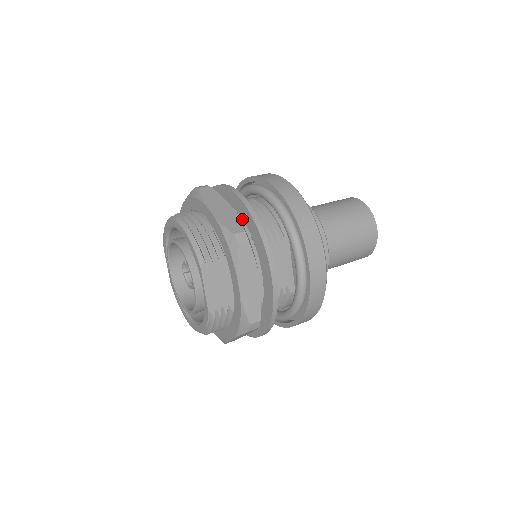
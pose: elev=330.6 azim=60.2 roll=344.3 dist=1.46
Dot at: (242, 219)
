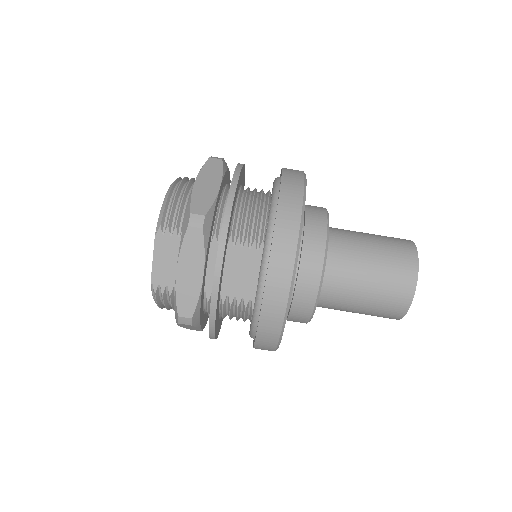
Dot at: occluded
